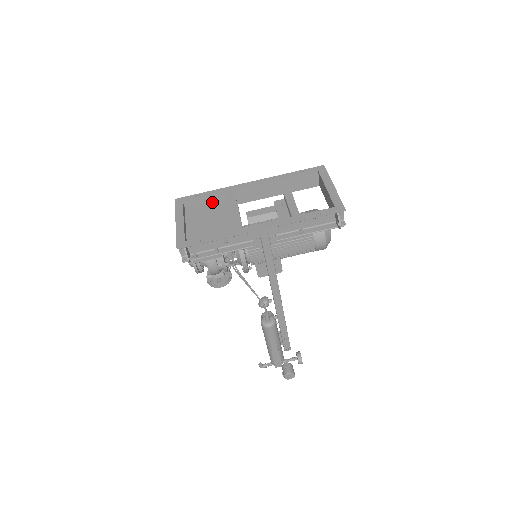
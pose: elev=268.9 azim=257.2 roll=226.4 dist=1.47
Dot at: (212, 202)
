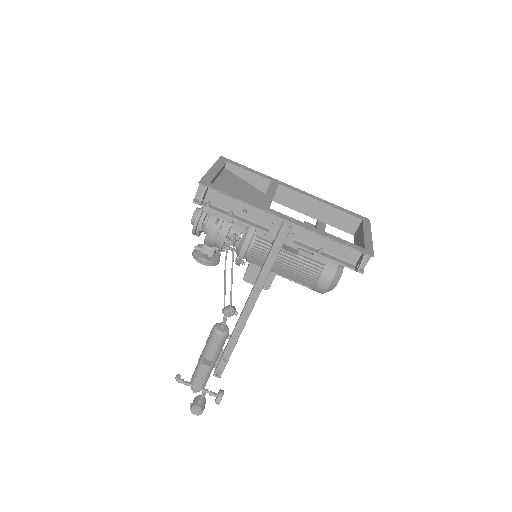
Dot at: (252, 181)
